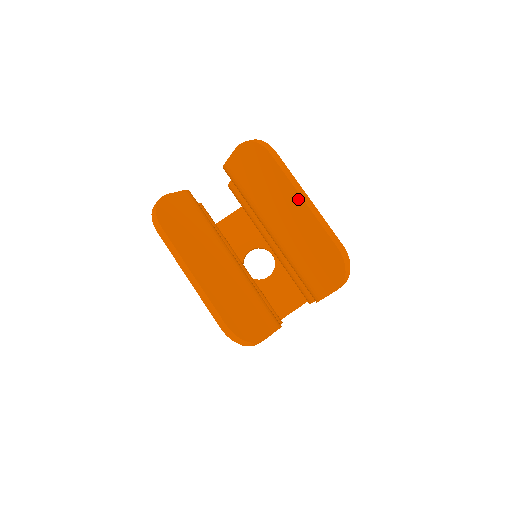
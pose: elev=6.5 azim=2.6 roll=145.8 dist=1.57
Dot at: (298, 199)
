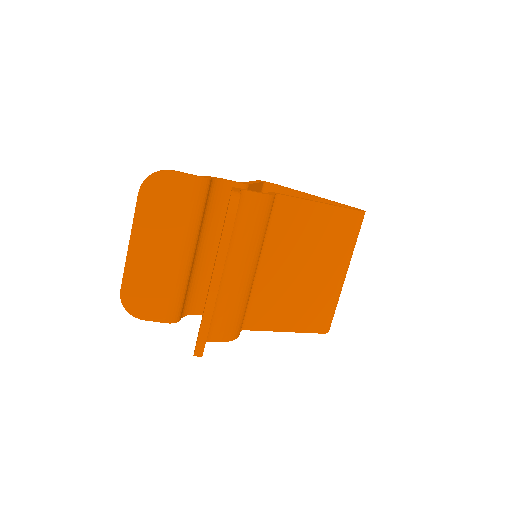
Dot at: (211, 279)
